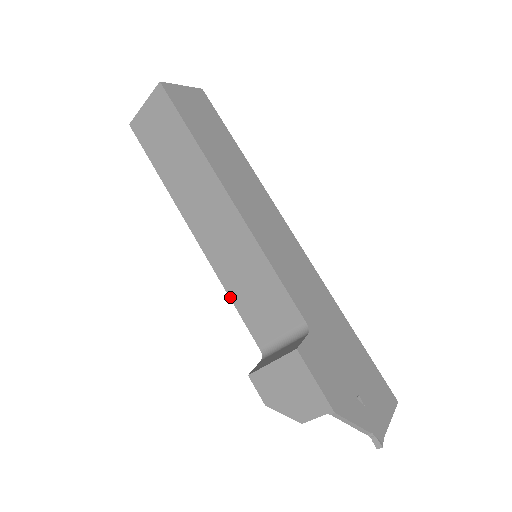
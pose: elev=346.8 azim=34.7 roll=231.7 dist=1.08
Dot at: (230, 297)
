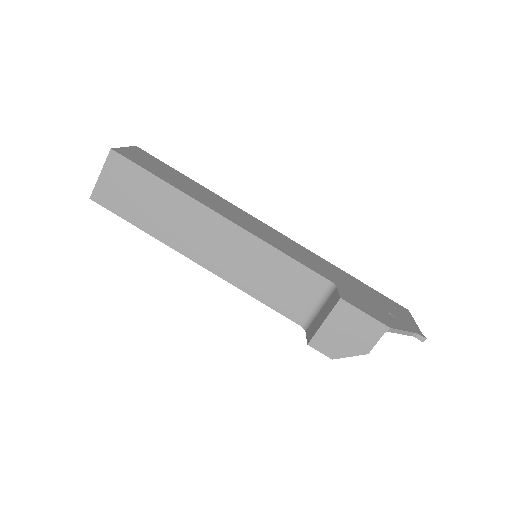
Dot at: (254, 297)
